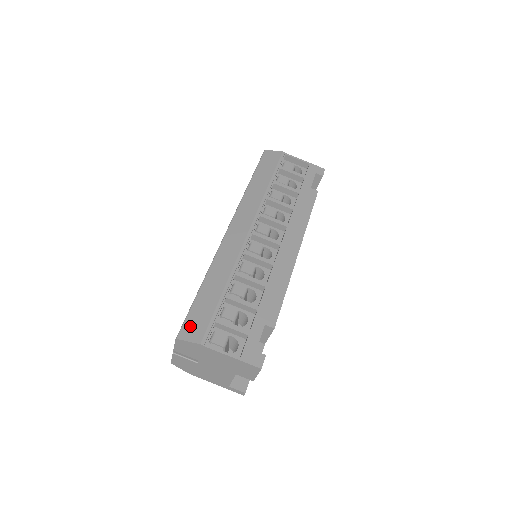
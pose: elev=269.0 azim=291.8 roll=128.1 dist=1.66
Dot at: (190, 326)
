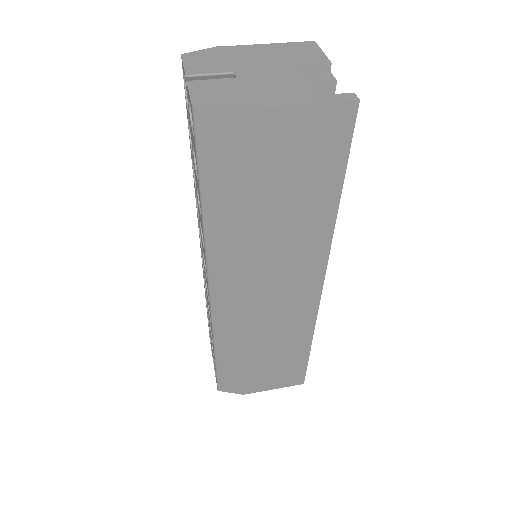
Dot at: occluded
